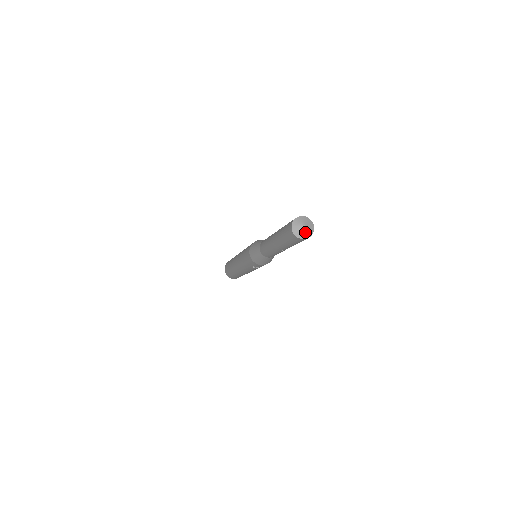
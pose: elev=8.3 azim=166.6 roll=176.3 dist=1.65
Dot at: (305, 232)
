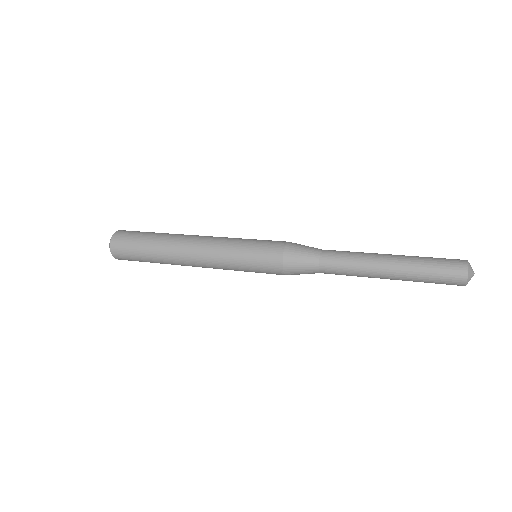
Dot at: (470, 279)
